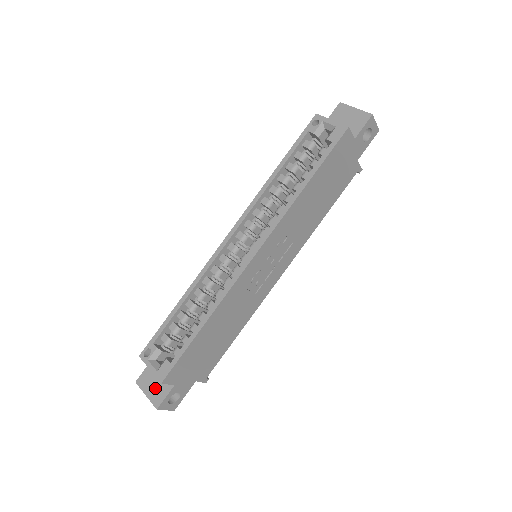
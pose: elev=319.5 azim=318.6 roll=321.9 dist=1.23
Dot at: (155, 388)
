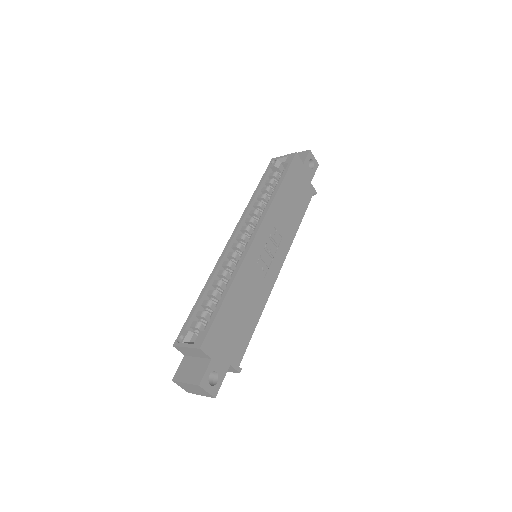
Dot at: (193, 372)
